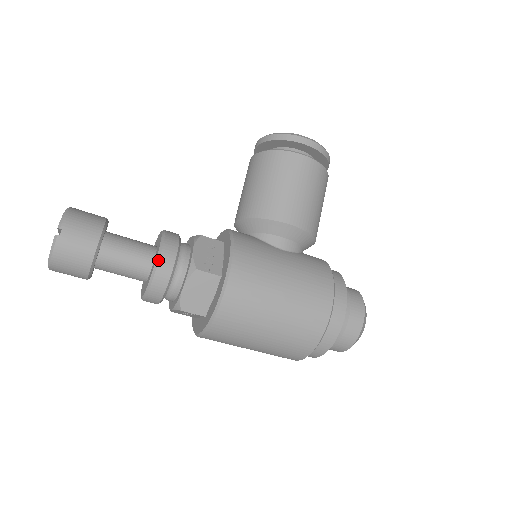
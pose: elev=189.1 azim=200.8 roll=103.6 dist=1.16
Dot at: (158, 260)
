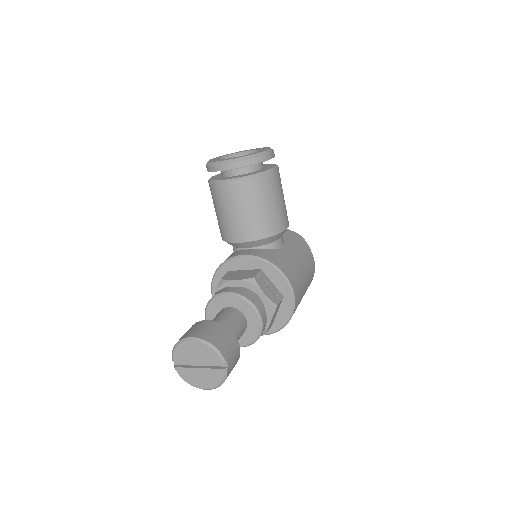
Dot at: (262, 321)
